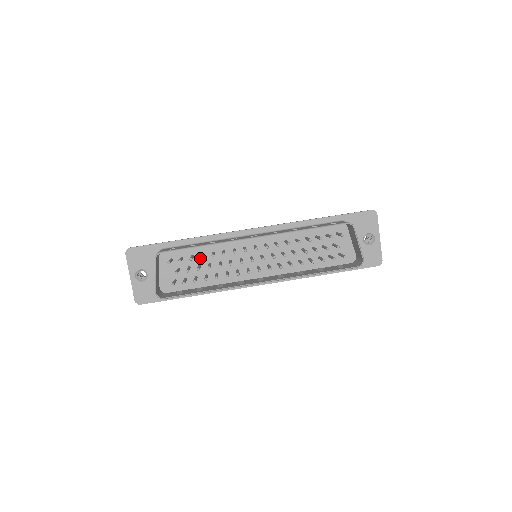
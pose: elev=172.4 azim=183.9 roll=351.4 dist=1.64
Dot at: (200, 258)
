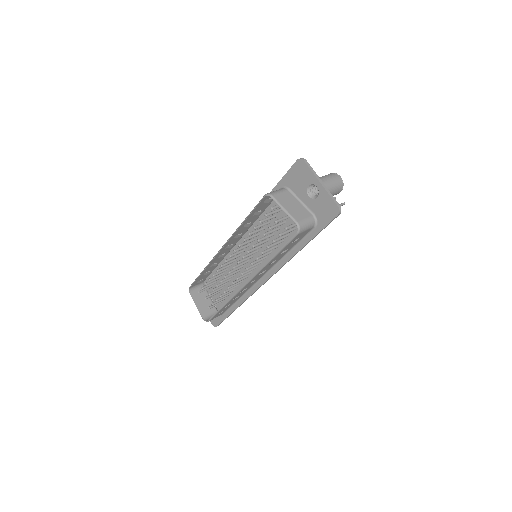
Dot at: occluded
